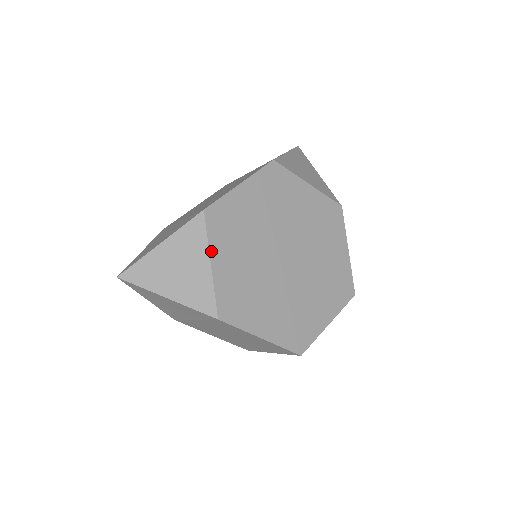
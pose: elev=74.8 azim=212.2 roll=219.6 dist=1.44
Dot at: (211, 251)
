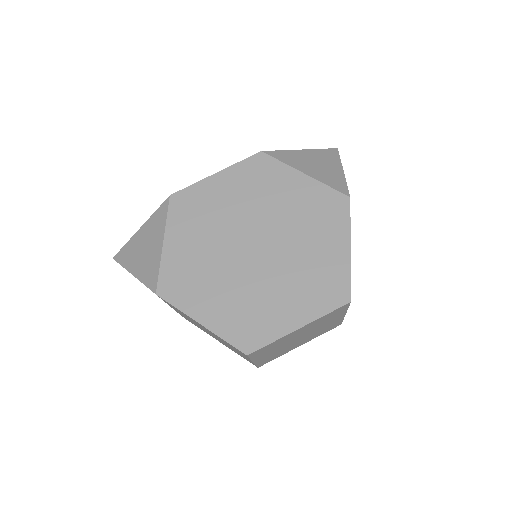
Dot at: (167, 231)
